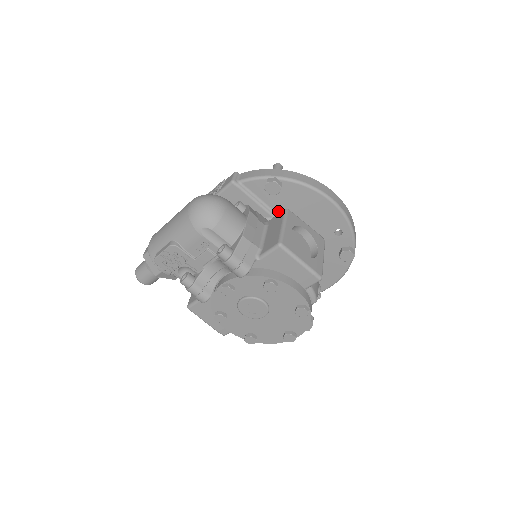
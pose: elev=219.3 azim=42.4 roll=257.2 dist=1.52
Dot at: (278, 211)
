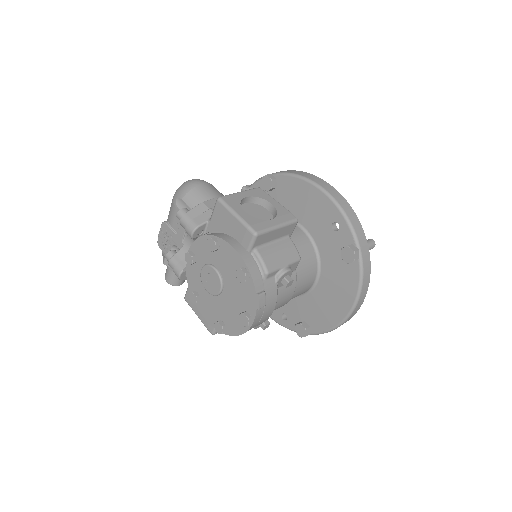
Dot at: occluded
